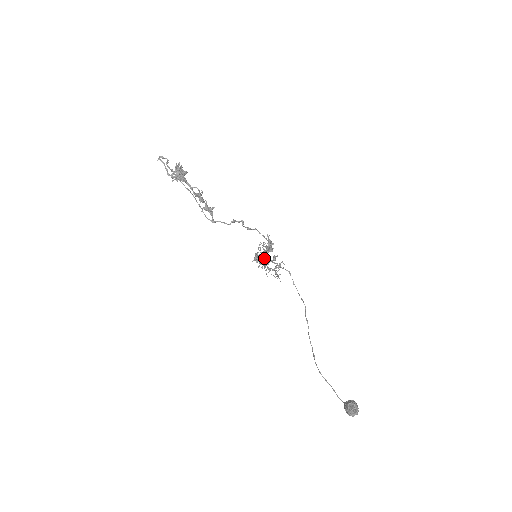
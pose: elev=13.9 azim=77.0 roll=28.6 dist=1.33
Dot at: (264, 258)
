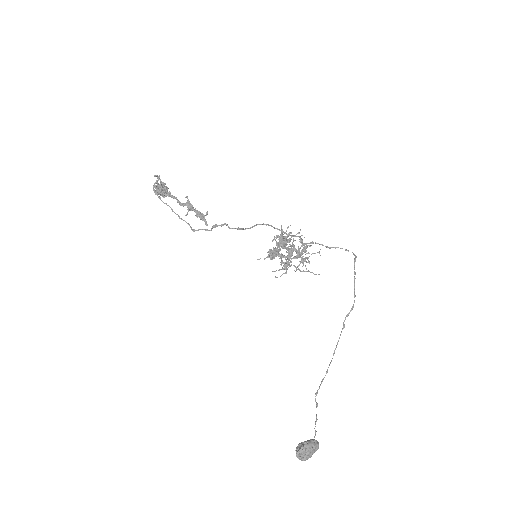
Dot at: (287, 252)
